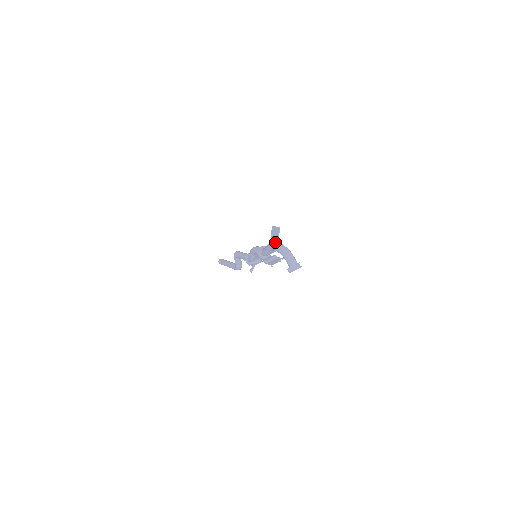
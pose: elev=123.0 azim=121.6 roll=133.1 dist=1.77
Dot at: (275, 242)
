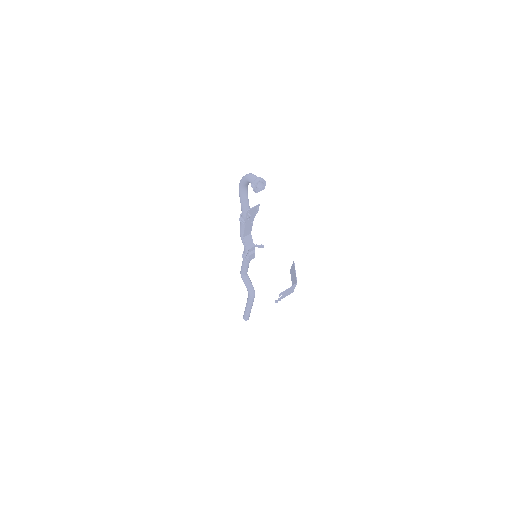
Dot at: occluded
